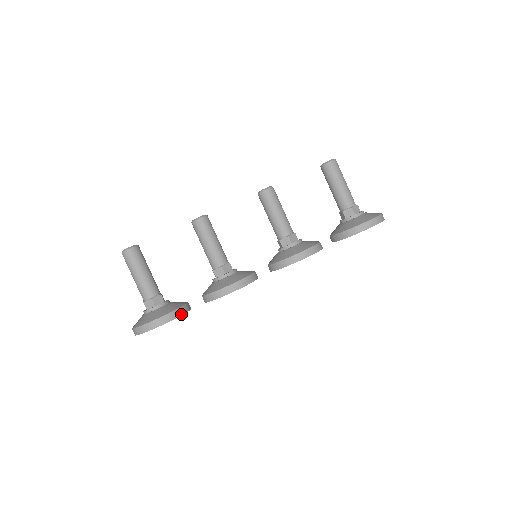
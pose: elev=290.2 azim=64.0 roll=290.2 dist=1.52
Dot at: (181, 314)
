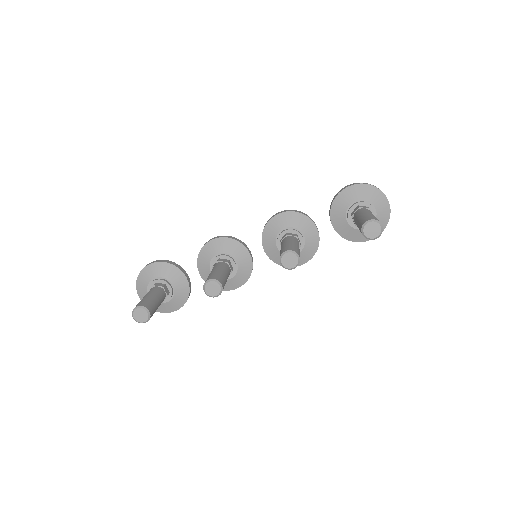
Dot at: occluded
